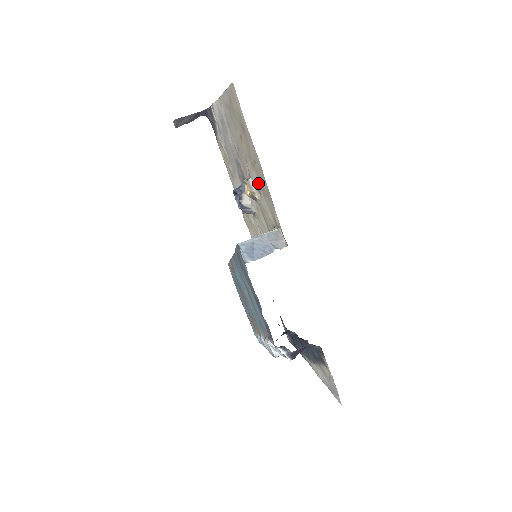
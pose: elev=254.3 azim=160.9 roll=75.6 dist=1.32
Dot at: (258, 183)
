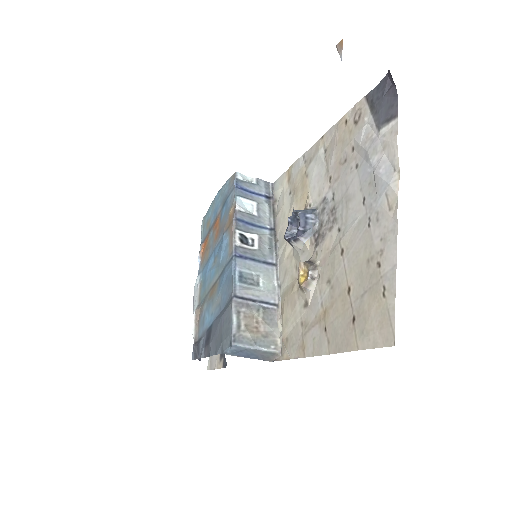
Dot at: (312, 310)
